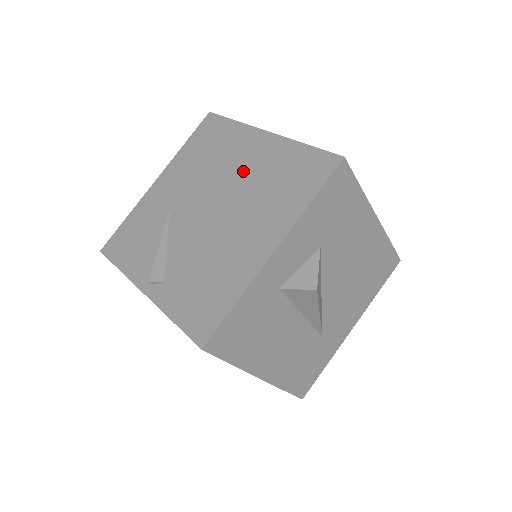
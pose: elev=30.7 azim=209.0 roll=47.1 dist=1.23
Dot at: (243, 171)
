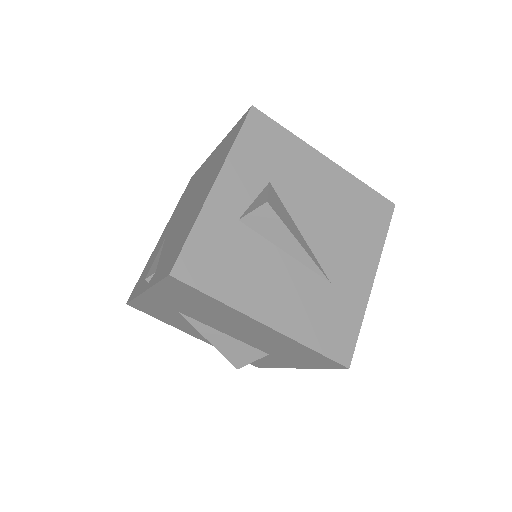
Dot at: (203, 176)
